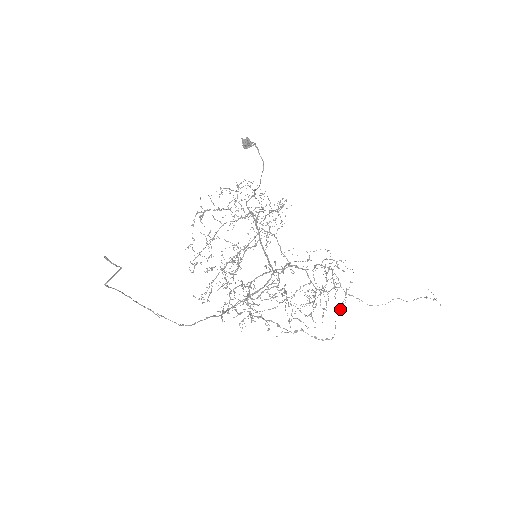
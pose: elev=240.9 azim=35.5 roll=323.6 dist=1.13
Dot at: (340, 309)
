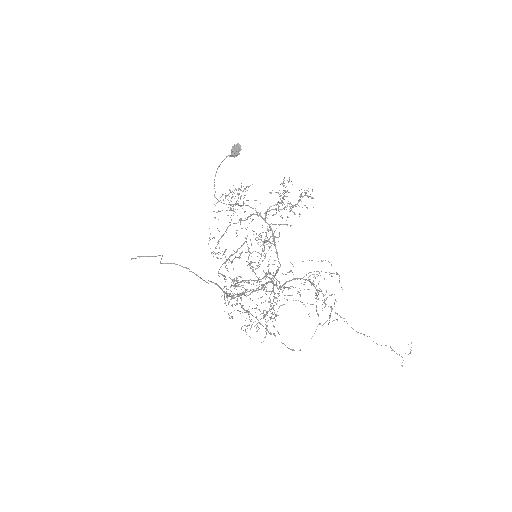
Dot at: (324, 323)
